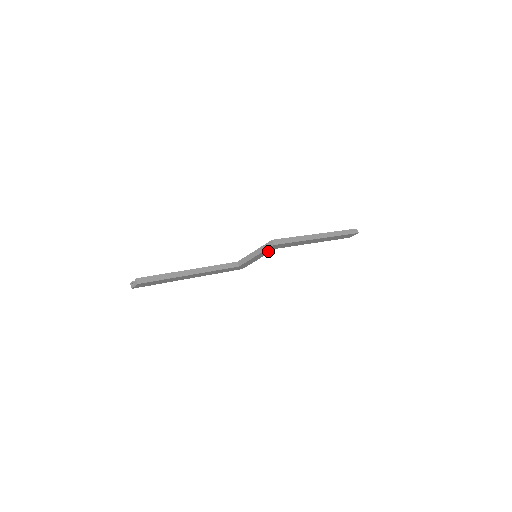
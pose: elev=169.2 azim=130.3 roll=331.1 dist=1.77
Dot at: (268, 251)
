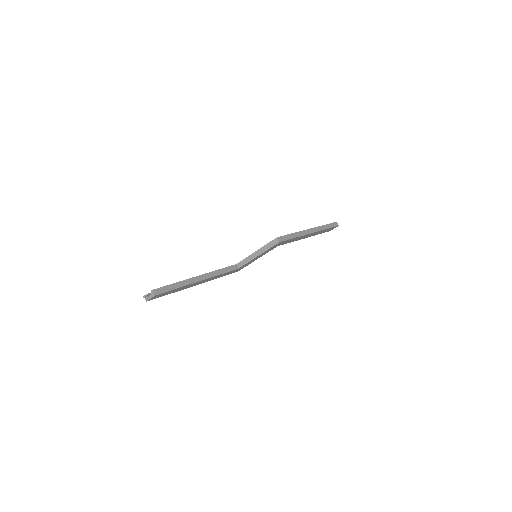
Dot at: (270, 249)
